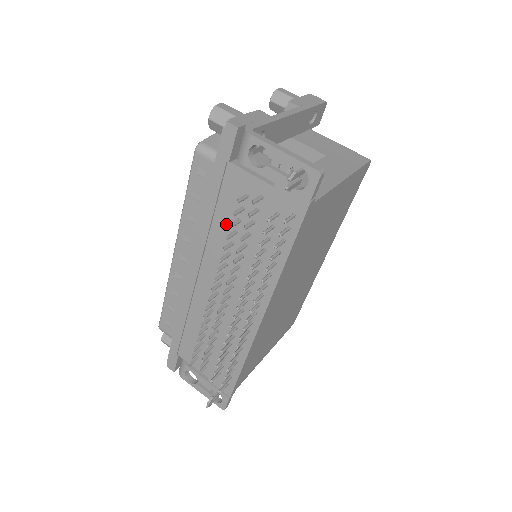
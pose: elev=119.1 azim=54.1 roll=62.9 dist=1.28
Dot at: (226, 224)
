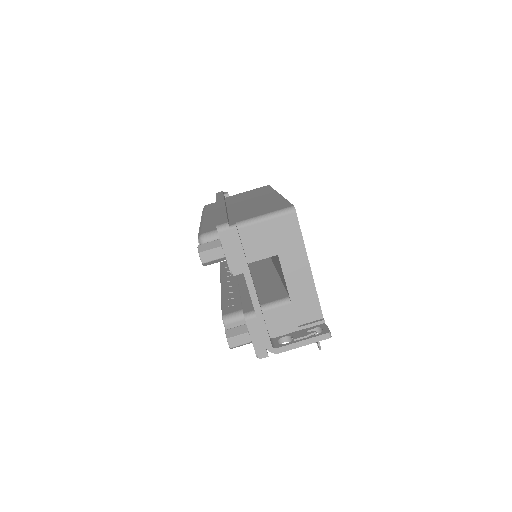
Dot at: occluded
